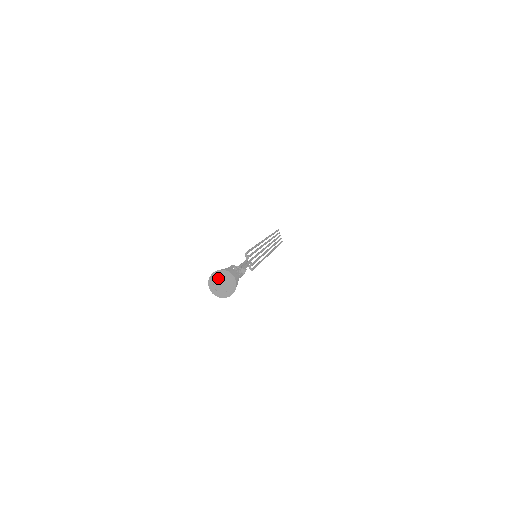
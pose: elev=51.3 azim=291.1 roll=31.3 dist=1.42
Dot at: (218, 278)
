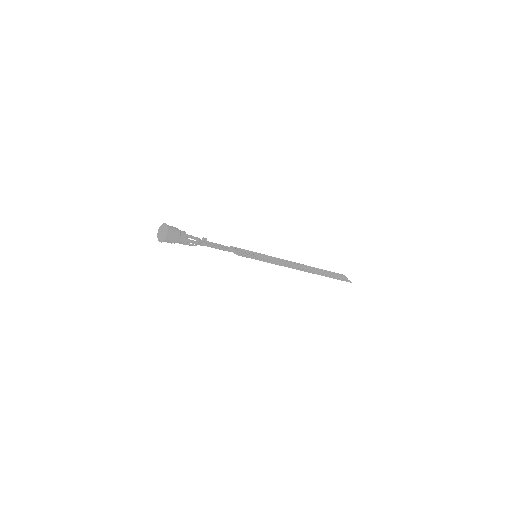
Dot at: (159, 231)
